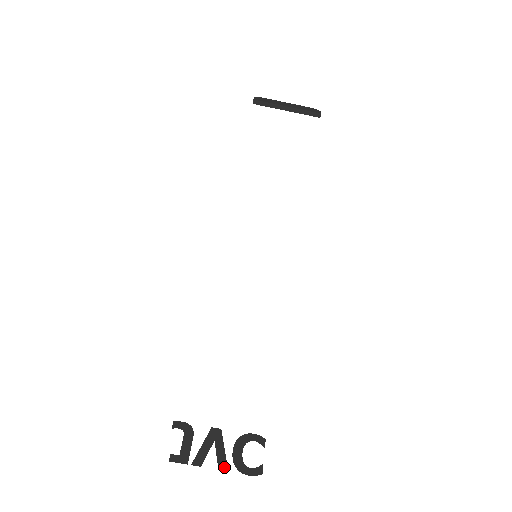
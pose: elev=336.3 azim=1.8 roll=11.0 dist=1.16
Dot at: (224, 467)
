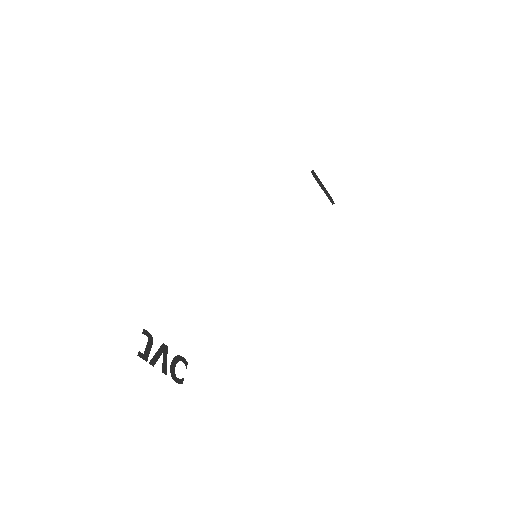
Dot at: (165, 372)
